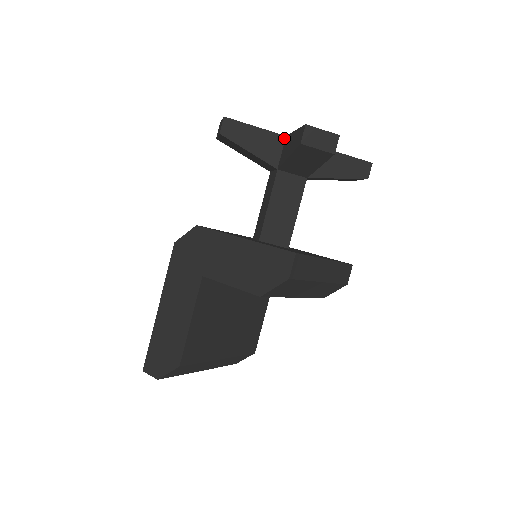
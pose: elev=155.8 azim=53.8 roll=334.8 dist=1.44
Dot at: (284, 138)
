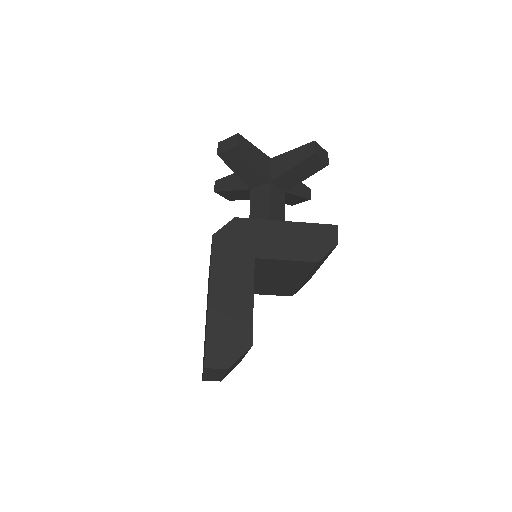
Dot at: (270, 160)
